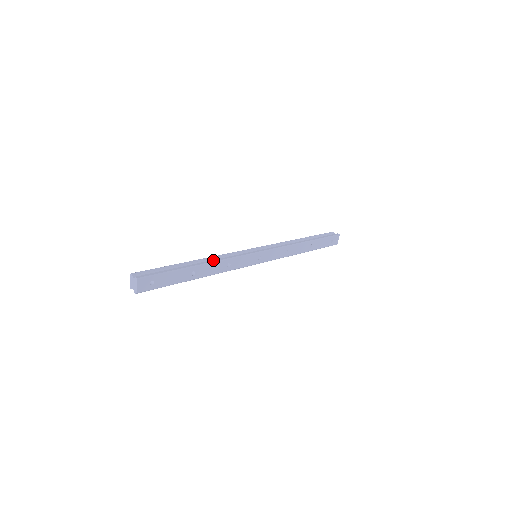
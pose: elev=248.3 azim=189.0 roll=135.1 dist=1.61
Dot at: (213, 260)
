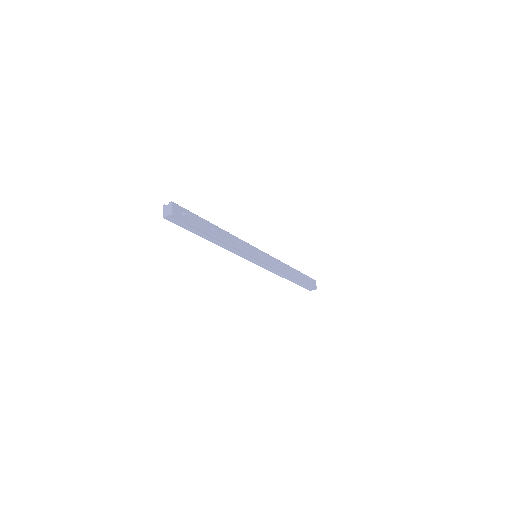
Dot at: (225, 232)
